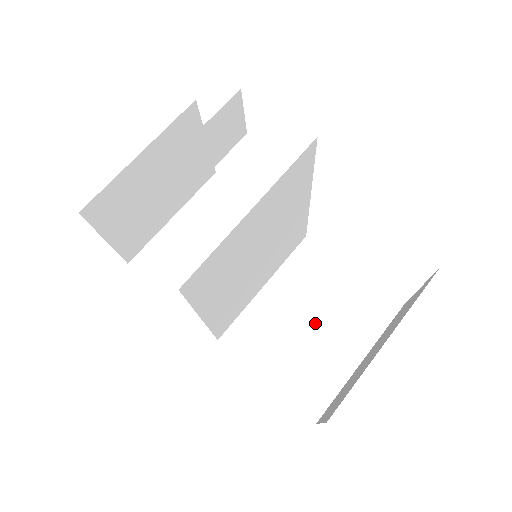
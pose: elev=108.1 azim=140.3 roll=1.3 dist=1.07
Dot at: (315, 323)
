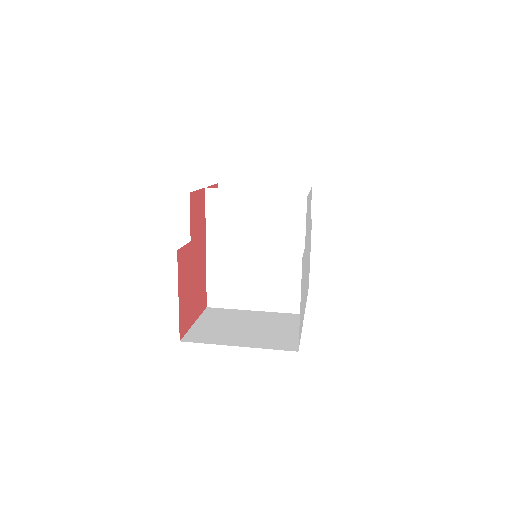
Dot at: (248, 328)
